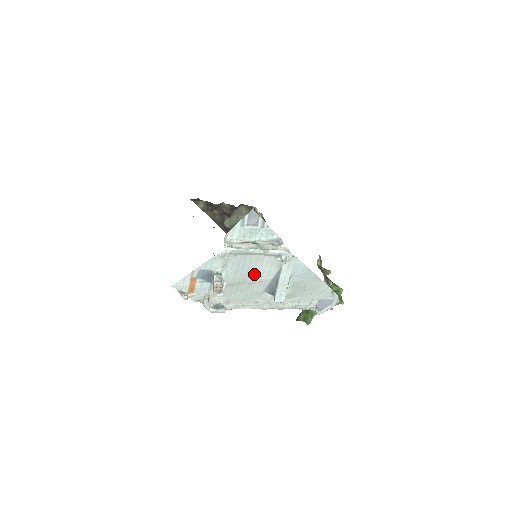
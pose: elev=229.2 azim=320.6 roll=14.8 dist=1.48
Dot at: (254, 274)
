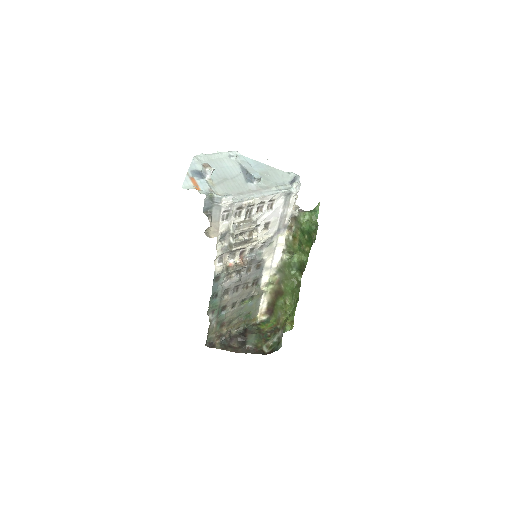
Dot at: (228, 172)
